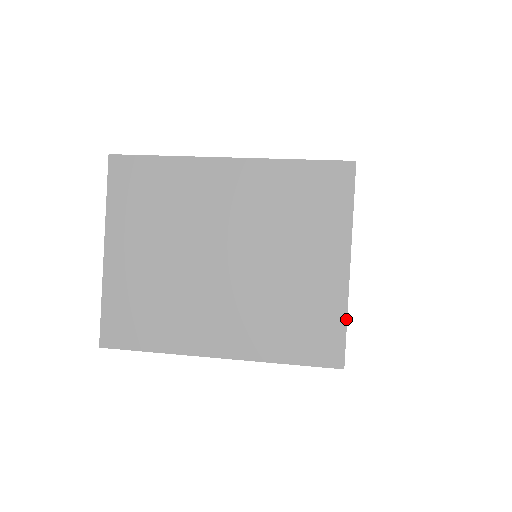
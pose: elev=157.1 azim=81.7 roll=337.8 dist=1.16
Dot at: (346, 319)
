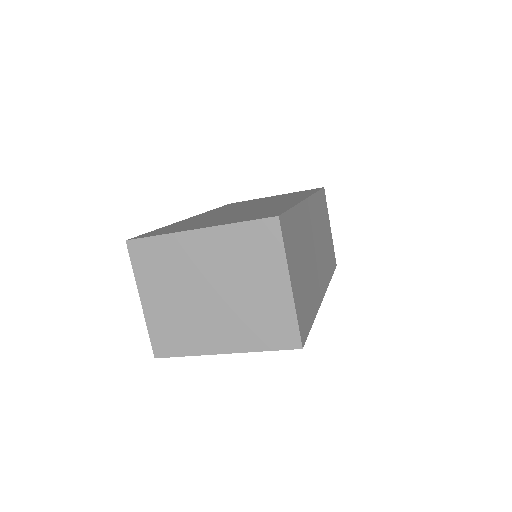
Dot at: (296, 318)
